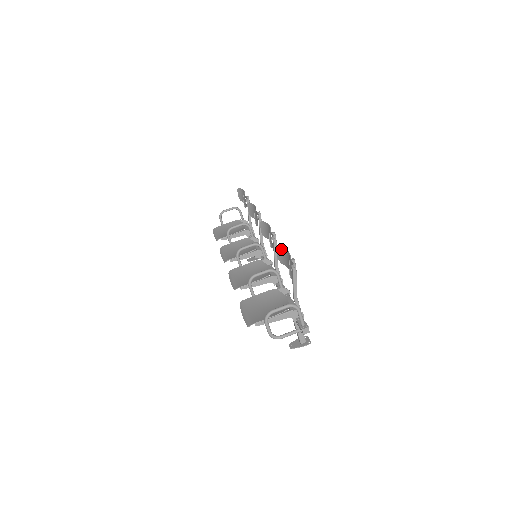
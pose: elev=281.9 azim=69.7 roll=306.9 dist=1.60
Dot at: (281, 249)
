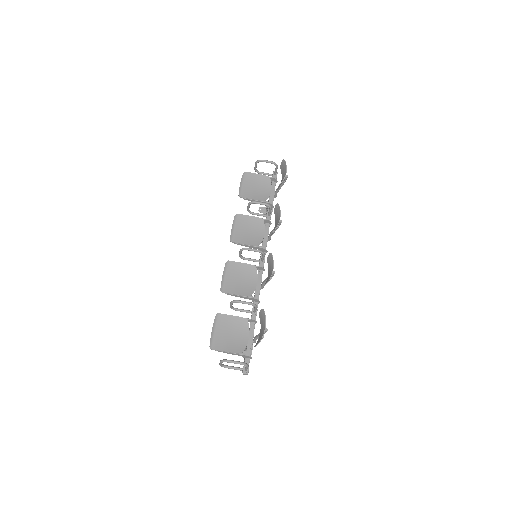
Dot at: (264, 315)
